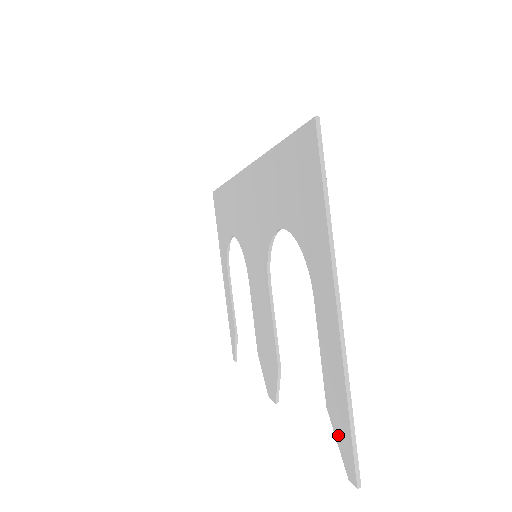
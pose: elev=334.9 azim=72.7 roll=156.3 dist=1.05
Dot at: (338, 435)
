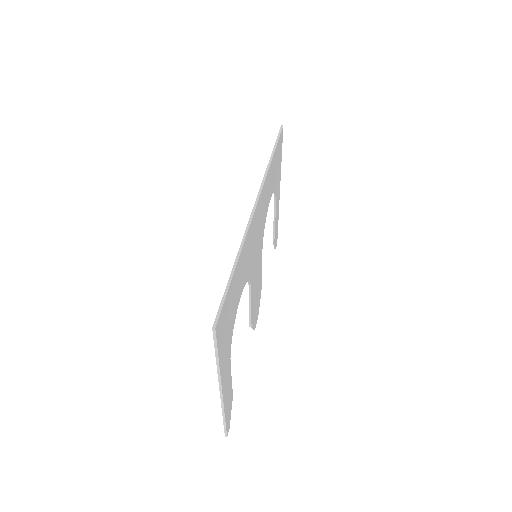
Dot at: occluded
